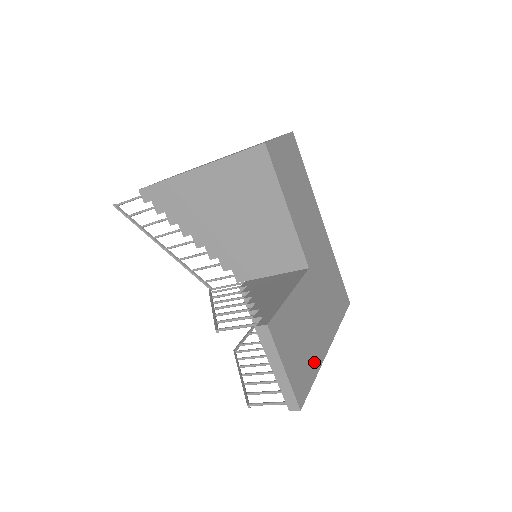
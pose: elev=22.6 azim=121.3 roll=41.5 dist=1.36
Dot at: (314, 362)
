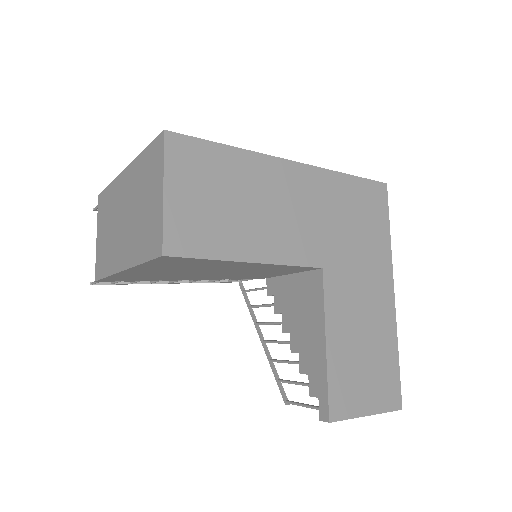
Dot at: (388, 344)
